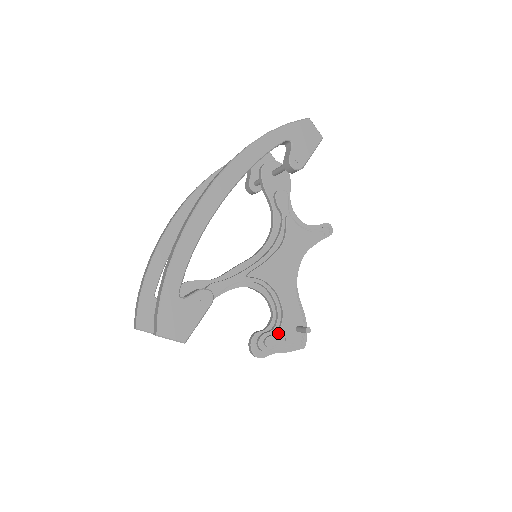
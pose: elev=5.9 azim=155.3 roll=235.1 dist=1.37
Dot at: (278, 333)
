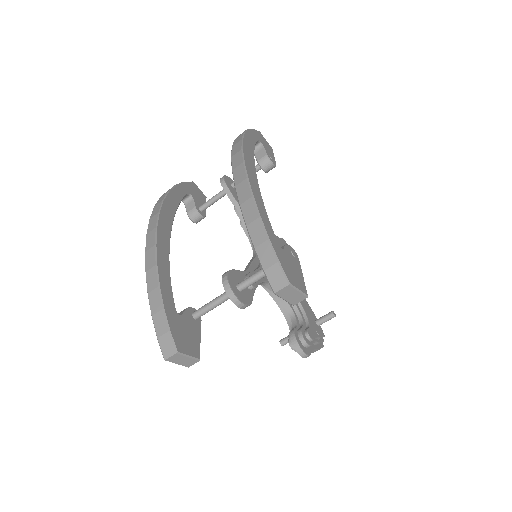
Dot at: (310, 326)
